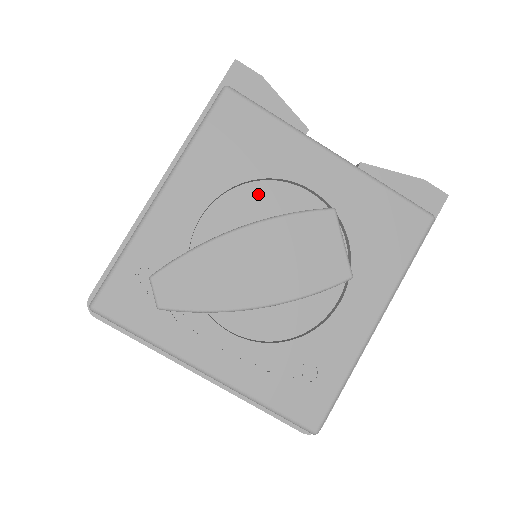
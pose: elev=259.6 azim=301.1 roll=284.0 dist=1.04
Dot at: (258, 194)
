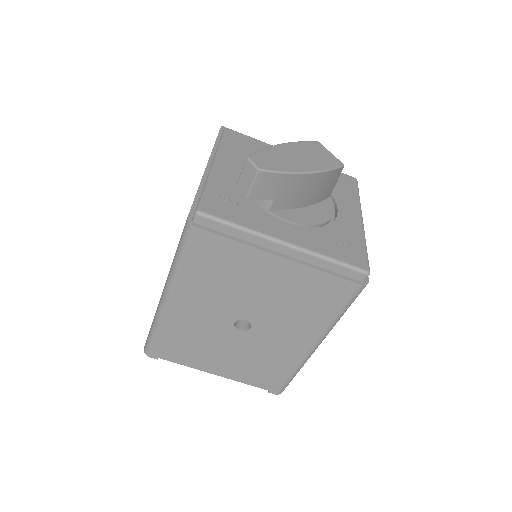
Dot at: occluded
